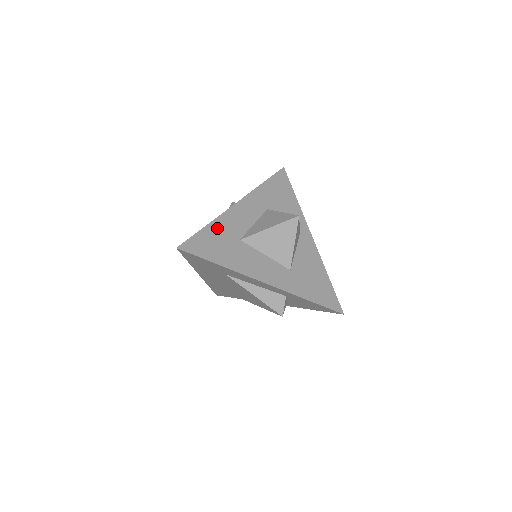
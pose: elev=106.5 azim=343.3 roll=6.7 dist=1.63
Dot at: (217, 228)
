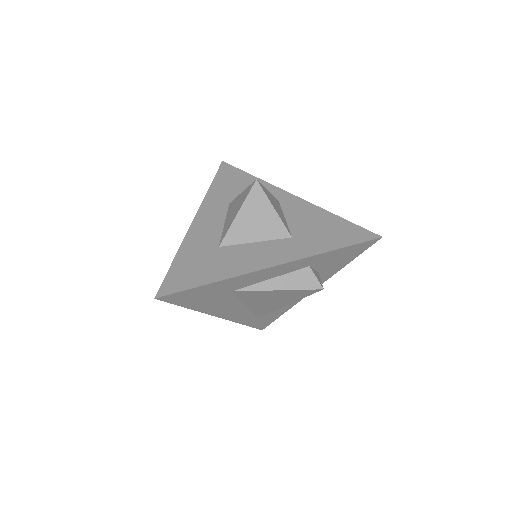
Dot at: (187, 253)
